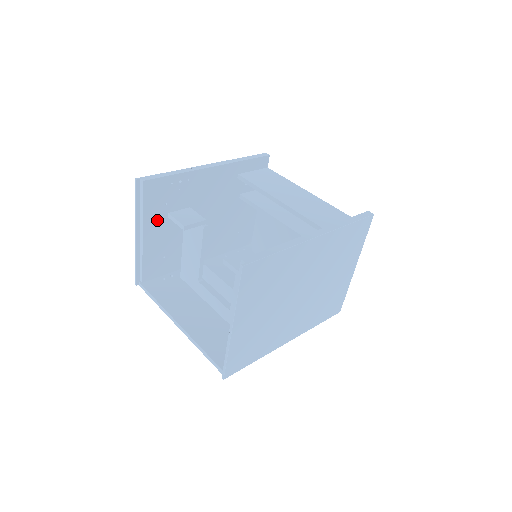
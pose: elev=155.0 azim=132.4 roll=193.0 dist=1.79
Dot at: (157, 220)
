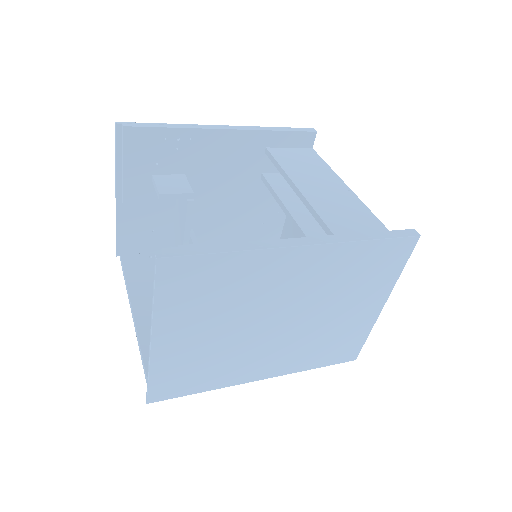
Dot at: (143, 182)
